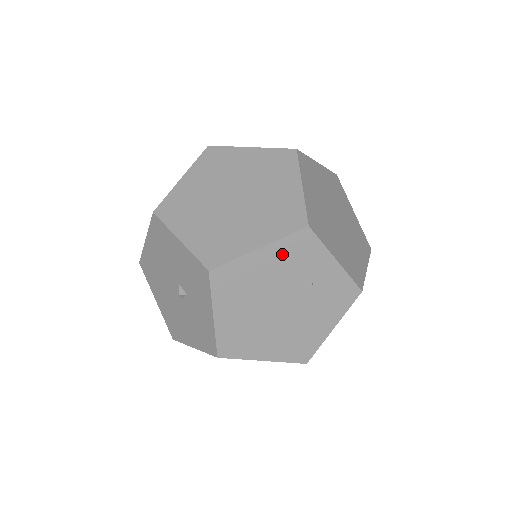
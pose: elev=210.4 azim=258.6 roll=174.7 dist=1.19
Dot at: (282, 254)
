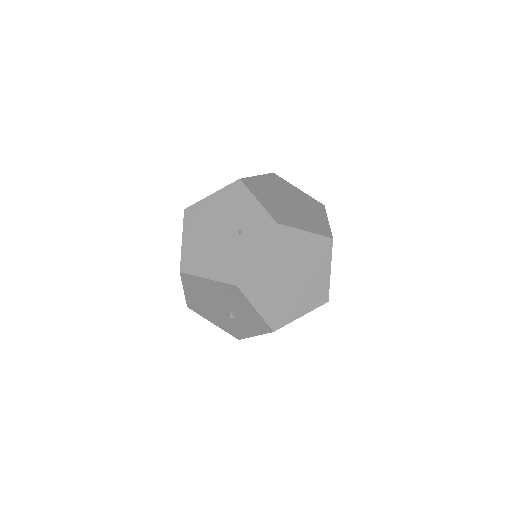
Dot at: occluded
